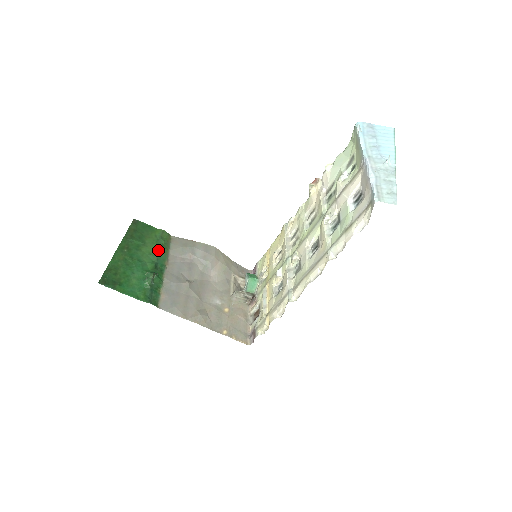
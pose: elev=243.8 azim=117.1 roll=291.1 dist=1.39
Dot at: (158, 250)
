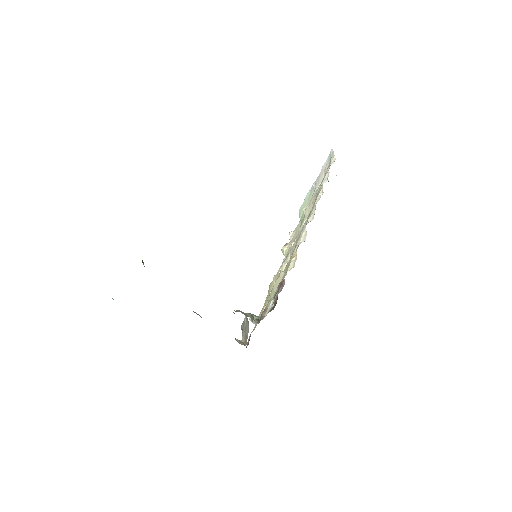
Dot at: occluded
